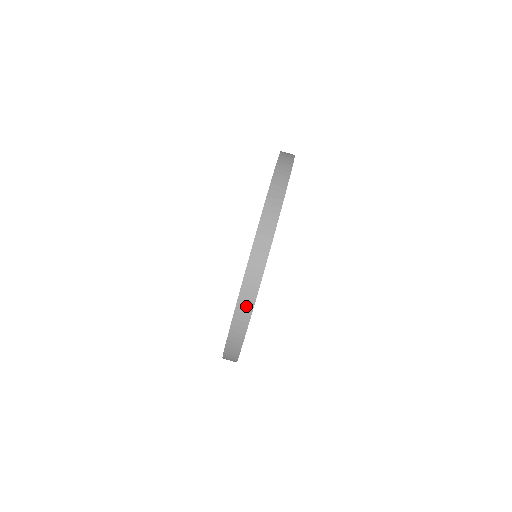
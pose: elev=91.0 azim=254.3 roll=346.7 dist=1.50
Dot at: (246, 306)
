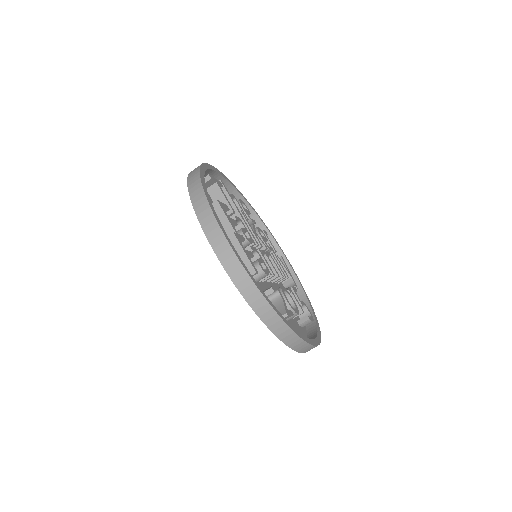
Dot at: occluded
